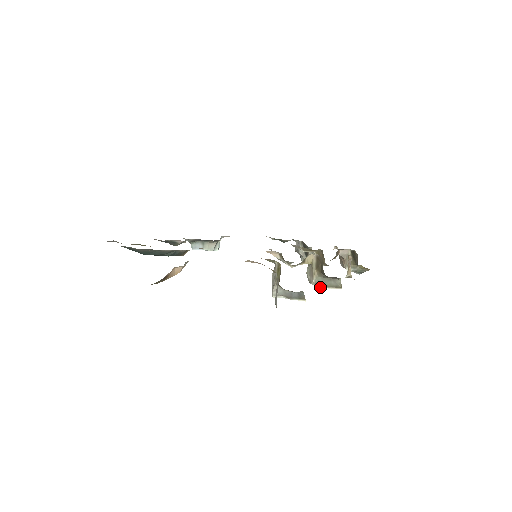
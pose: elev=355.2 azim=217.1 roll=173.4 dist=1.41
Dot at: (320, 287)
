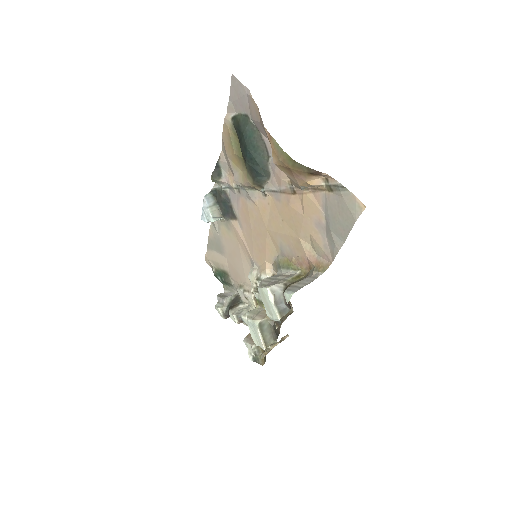
Dot at: (259, 329)
